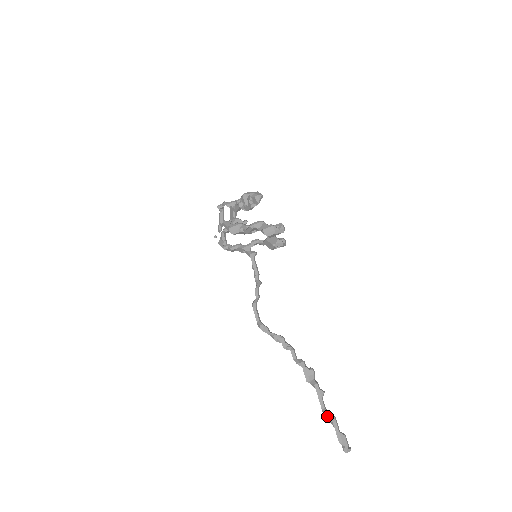
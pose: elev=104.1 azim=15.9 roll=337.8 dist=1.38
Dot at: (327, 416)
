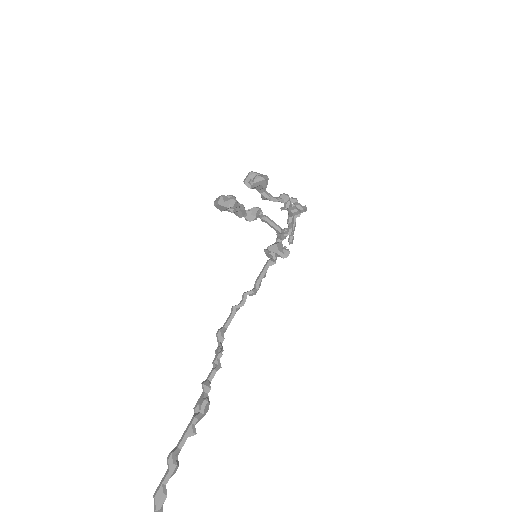
Dot at: (169, 455)
